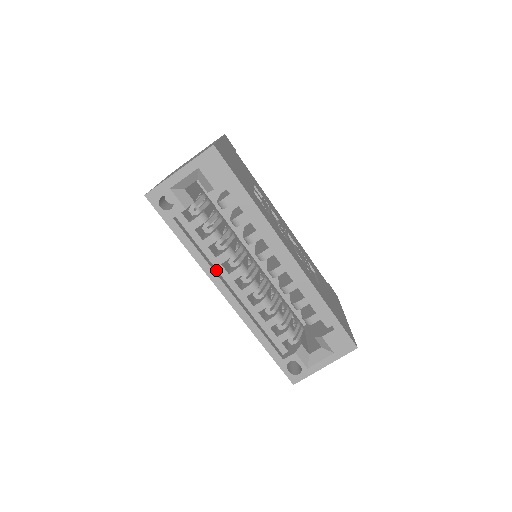
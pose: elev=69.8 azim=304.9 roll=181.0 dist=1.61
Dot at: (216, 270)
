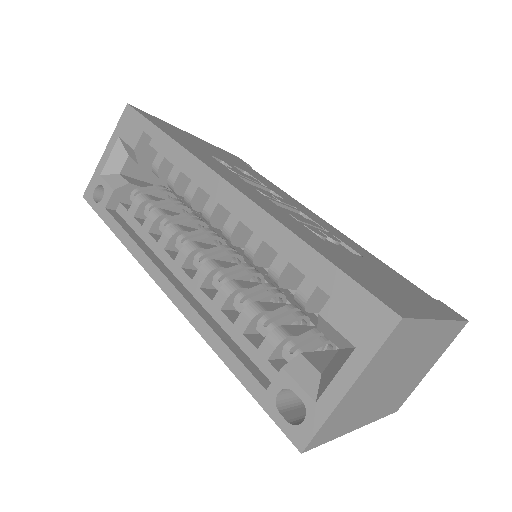
Dot at: (158, 260)
